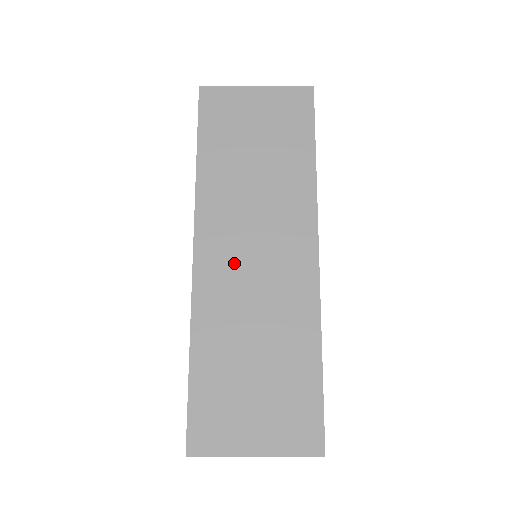
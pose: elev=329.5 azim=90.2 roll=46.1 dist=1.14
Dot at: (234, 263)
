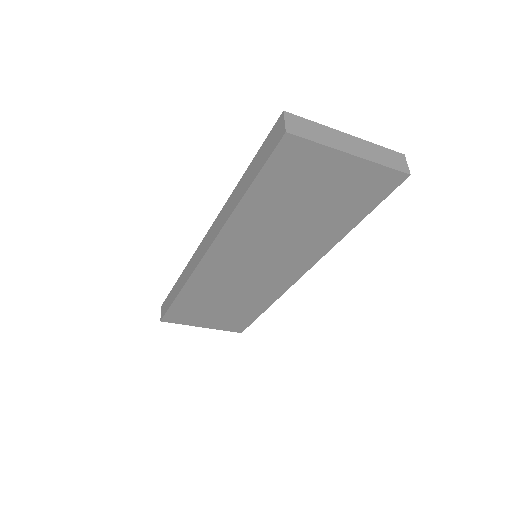
Dot at: occluded
